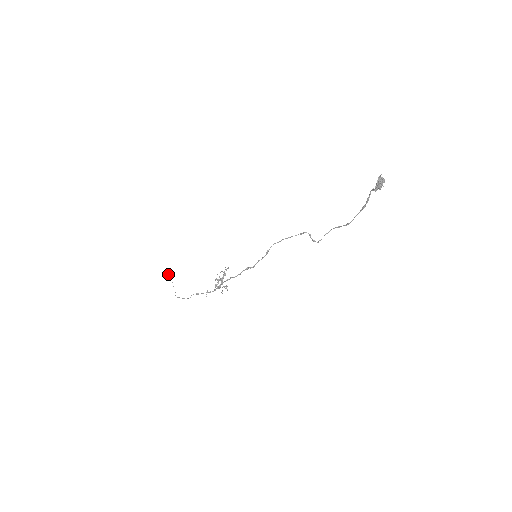
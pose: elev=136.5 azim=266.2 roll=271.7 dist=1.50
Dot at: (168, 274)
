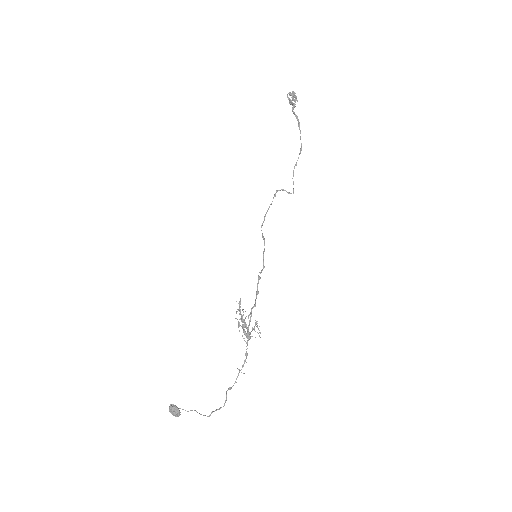
Dot at: (173, 410)
